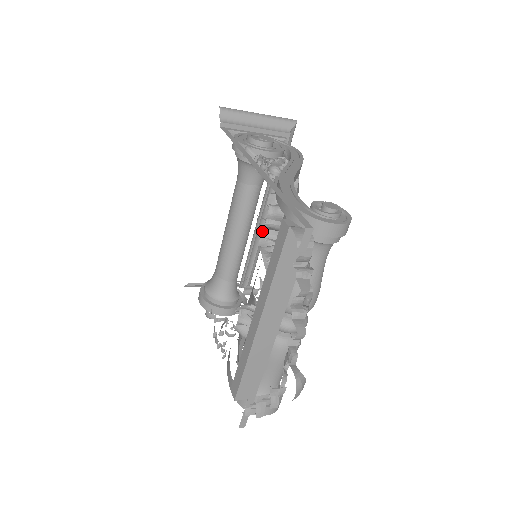
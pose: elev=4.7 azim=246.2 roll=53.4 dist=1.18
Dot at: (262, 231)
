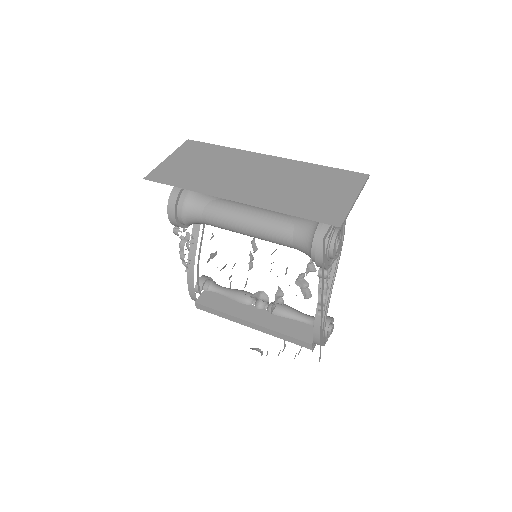
Dot at: occluded
